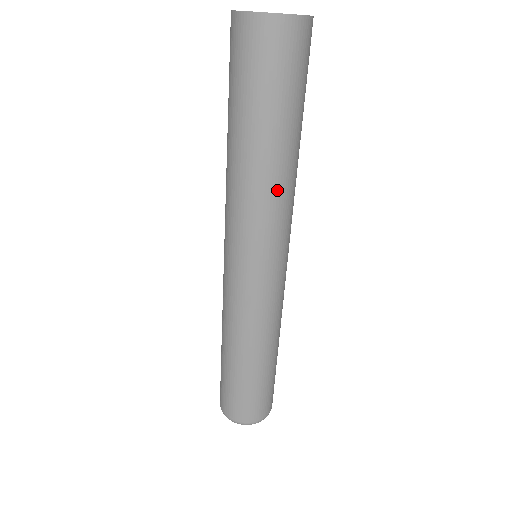
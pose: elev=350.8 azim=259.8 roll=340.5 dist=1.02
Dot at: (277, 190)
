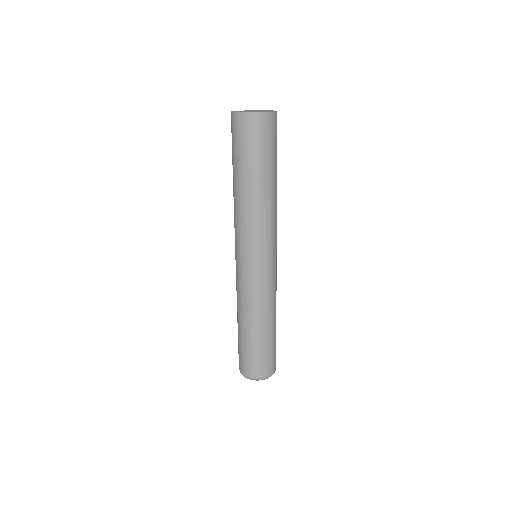
Dot at: (261, 210)
